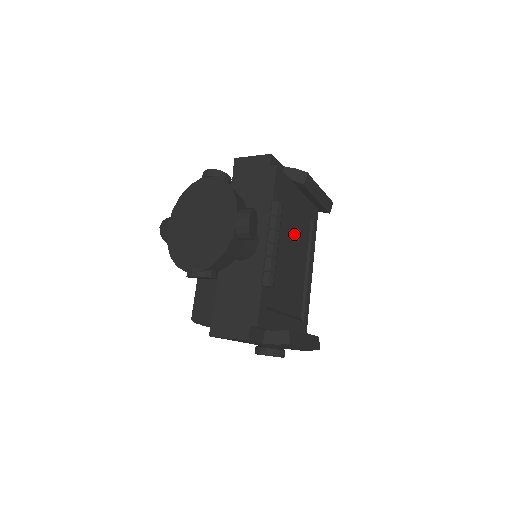
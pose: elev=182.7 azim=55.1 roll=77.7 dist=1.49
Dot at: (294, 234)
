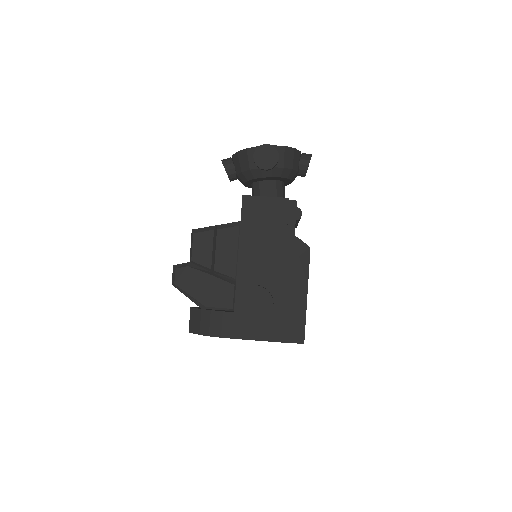
Dot at: occluded
